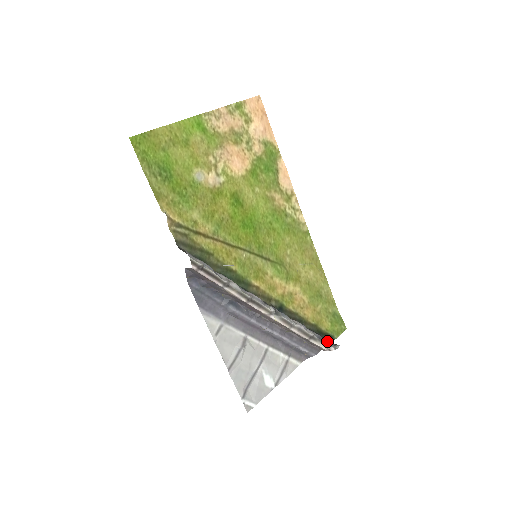
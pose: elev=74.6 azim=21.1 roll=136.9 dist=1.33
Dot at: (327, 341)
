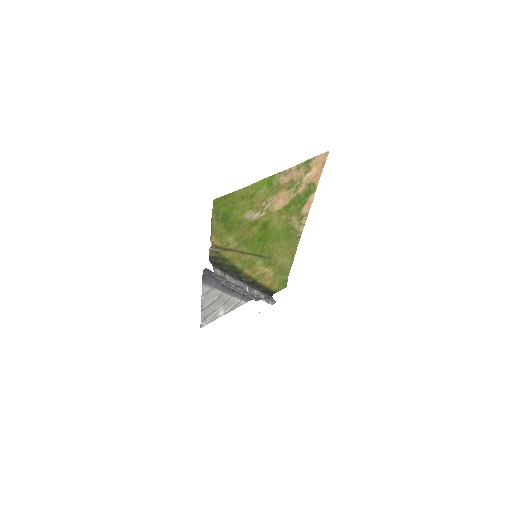
Dot at: (270, 296)
